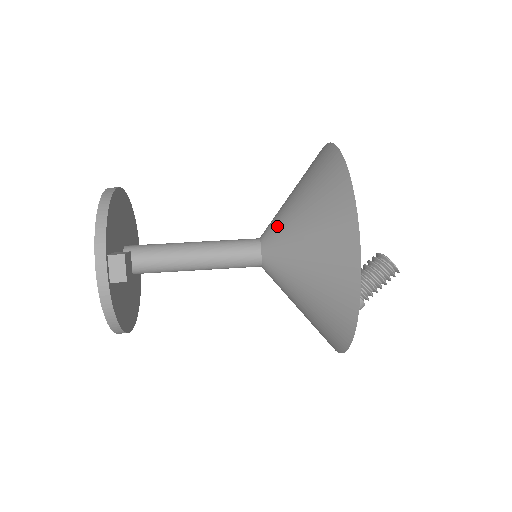
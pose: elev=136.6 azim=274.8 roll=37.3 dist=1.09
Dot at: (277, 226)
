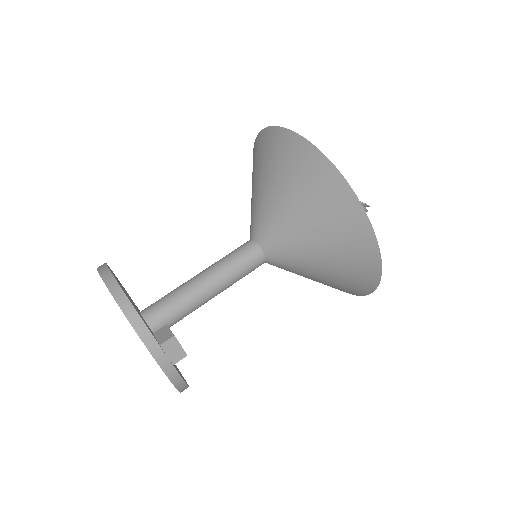
Dot at: (270, 226)
